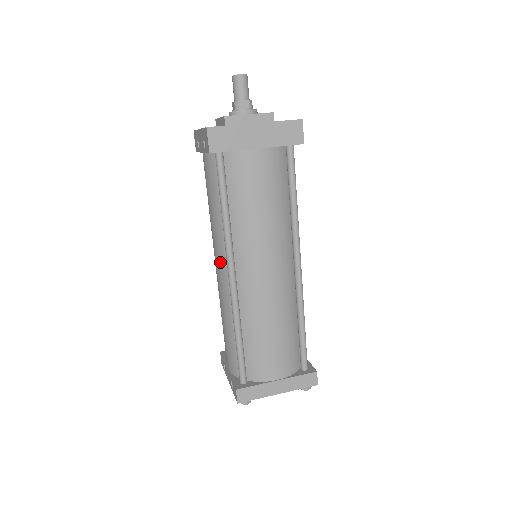
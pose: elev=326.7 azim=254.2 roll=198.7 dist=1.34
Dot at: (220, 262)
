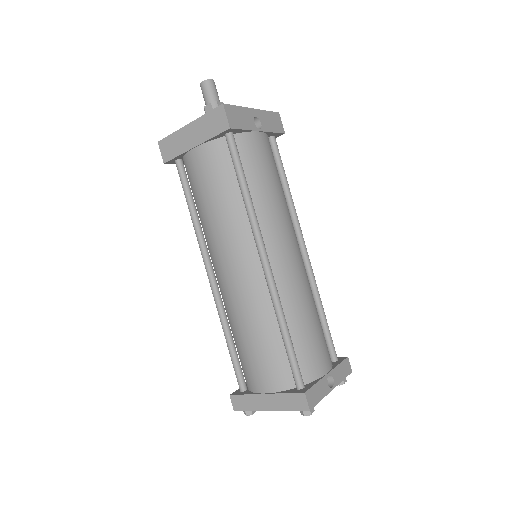
Dot at: occluded
